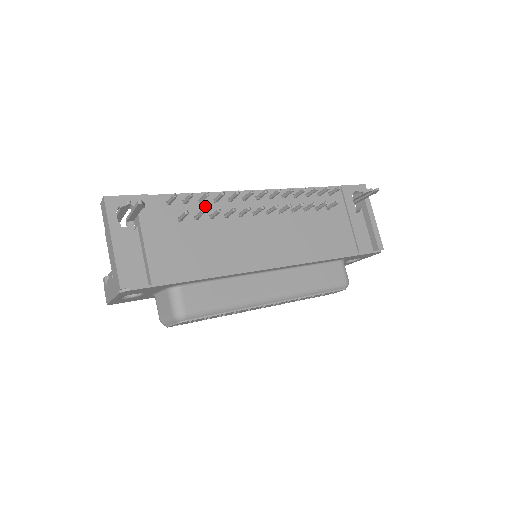
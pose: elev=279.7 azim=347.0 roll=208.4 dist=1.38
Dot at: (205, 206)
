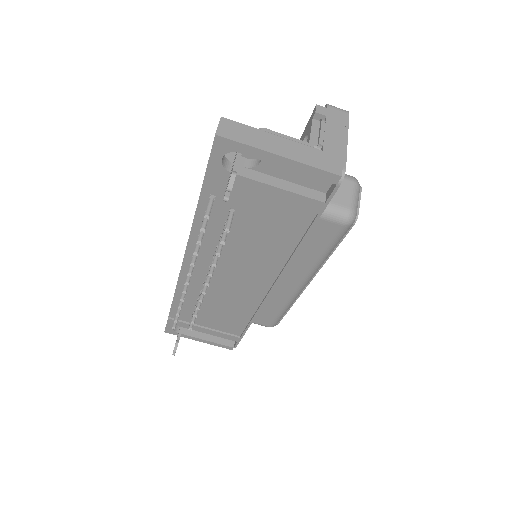
Dot at: (188, 298)
